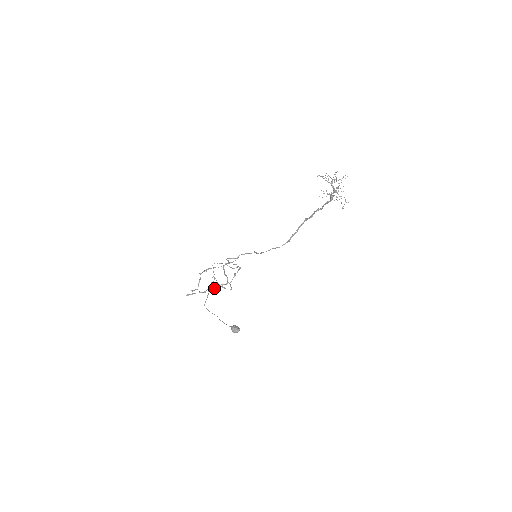
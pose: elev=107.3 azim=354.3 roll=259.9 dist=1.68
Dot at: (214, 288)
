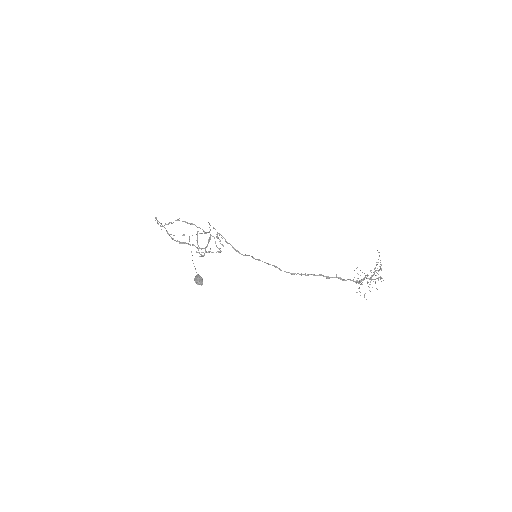
Dot at: (178, 241)
